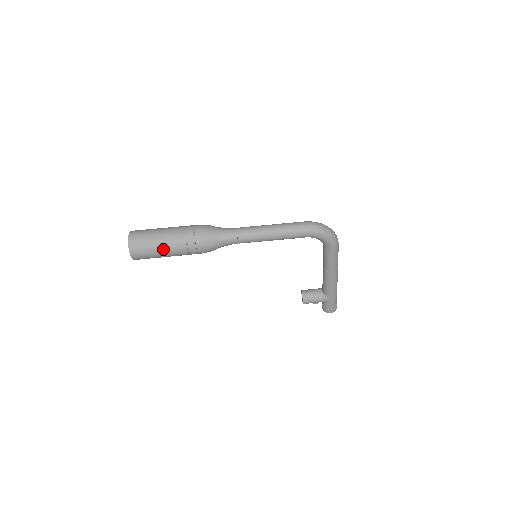
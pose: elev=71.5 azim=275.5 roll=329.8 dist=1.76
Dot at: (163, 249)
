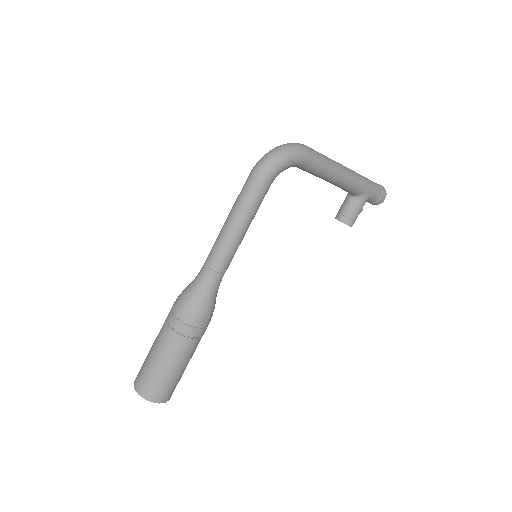
Dot at: (175, 365)
